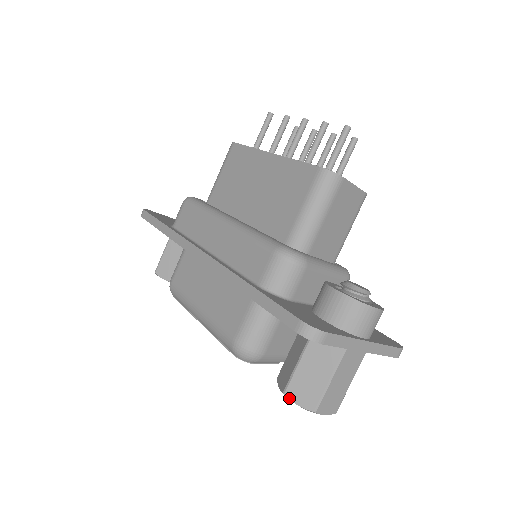
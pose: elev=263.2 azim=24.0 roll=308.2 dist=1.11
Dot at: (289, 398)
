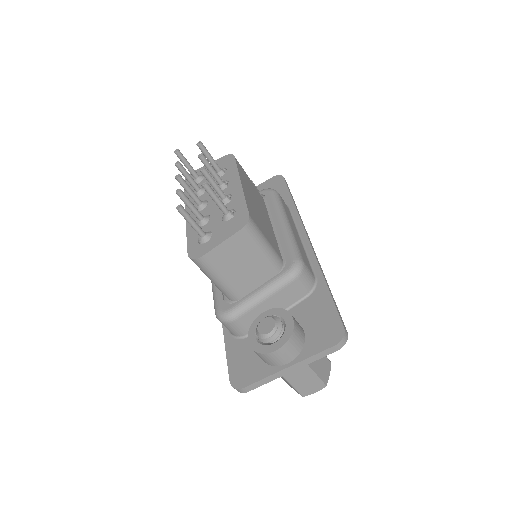
Dot at: (290, 386)
